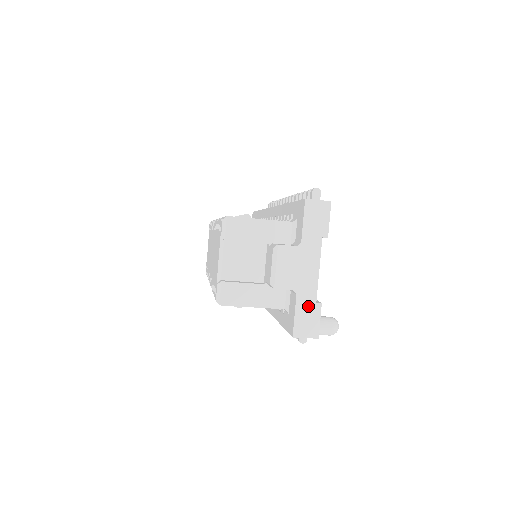
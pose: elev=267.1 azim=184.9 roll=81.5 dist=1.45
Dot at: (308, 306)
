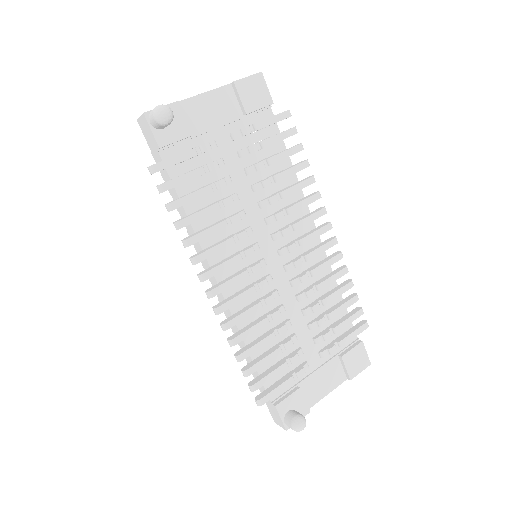
Dot at: occluded
